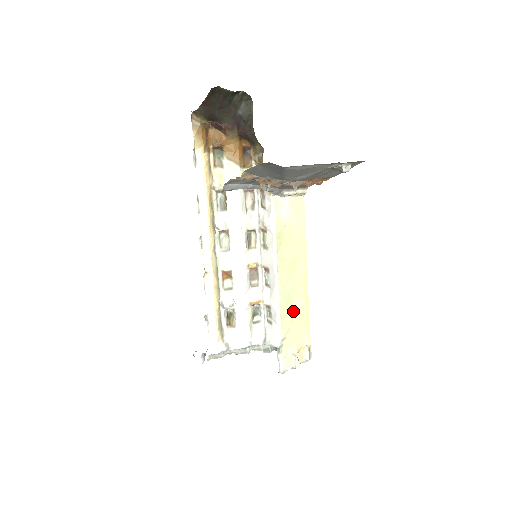
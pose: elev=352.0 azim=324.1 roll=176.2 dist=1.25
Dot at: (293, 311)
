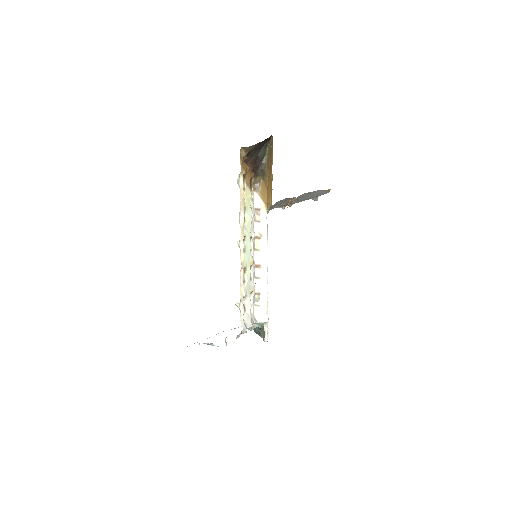
Dot at: occluded
